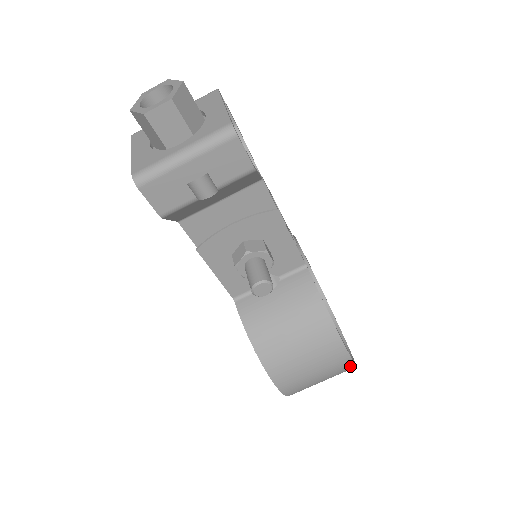
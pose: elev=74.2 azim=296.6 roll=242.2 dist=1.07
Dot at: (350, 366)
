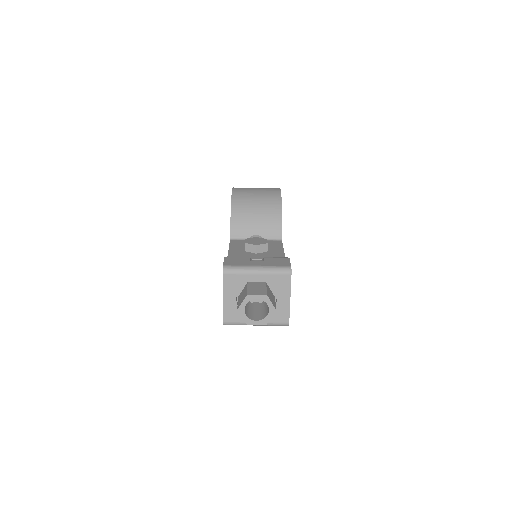
Dot at: occluded
